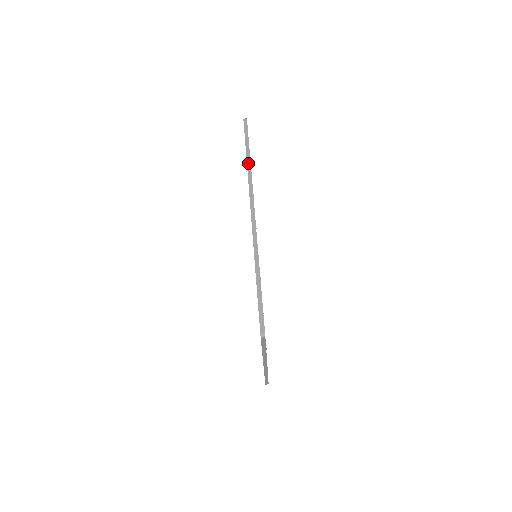
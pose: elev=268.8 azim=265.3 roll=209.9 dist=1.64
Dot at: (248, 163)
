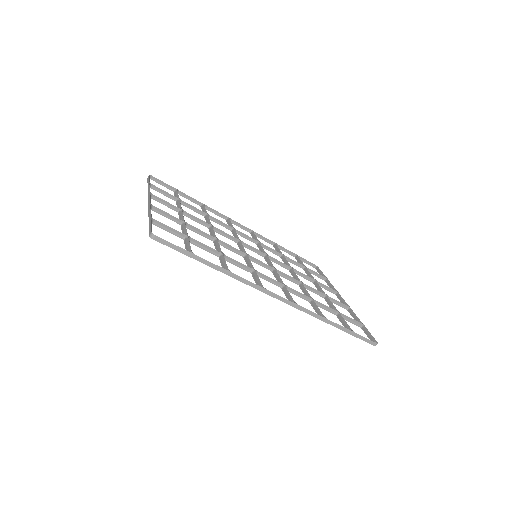
Dot at: (221, 271)
